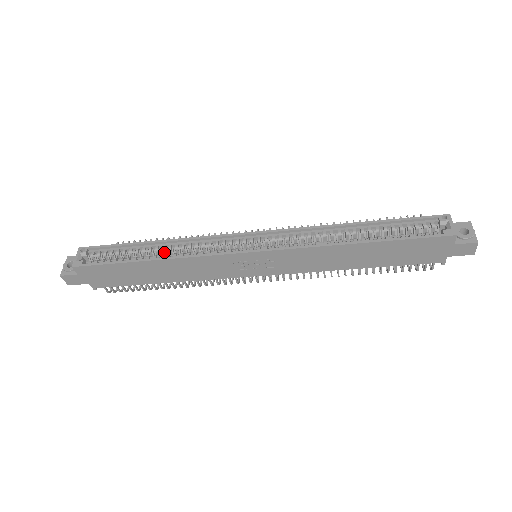
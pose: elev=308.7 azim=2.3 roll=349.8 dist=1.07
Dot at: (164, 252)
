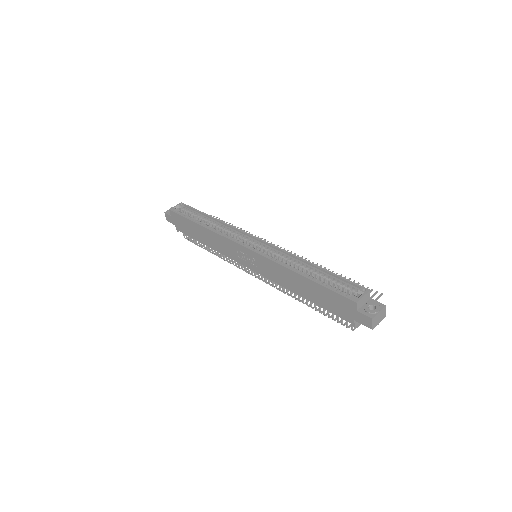
Dot at: (213, 226)
